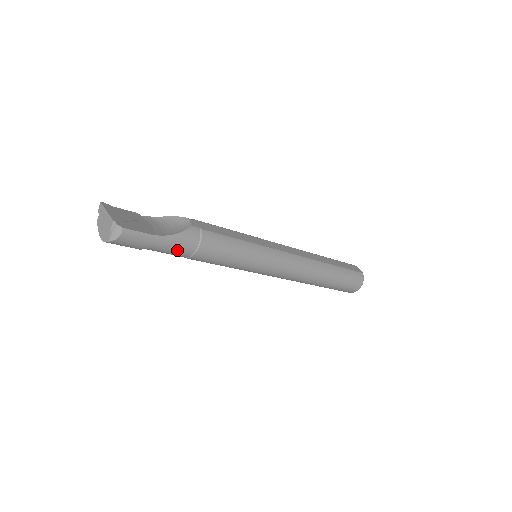
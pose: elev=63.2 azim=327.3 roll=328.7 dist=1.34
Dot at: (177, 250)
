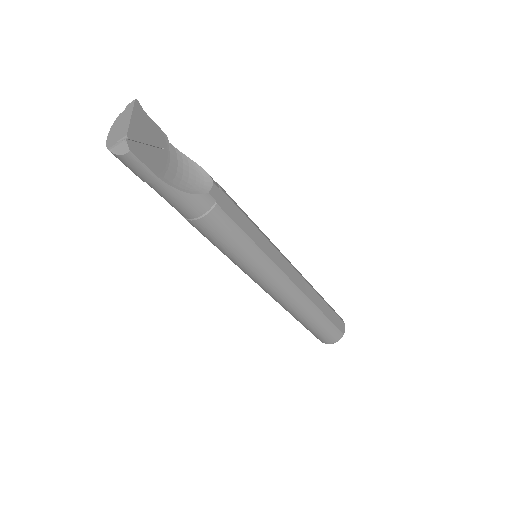
Dot at: (176, 205)
